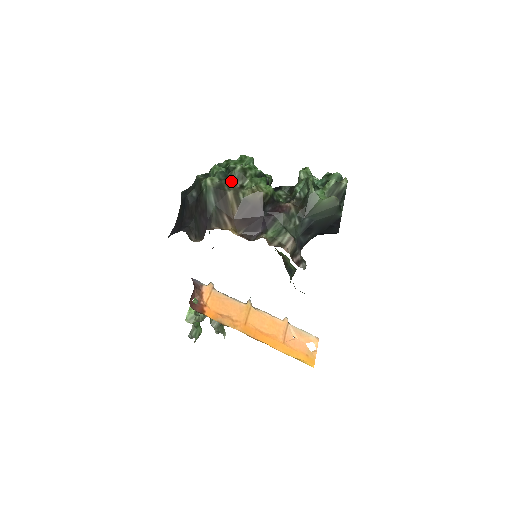
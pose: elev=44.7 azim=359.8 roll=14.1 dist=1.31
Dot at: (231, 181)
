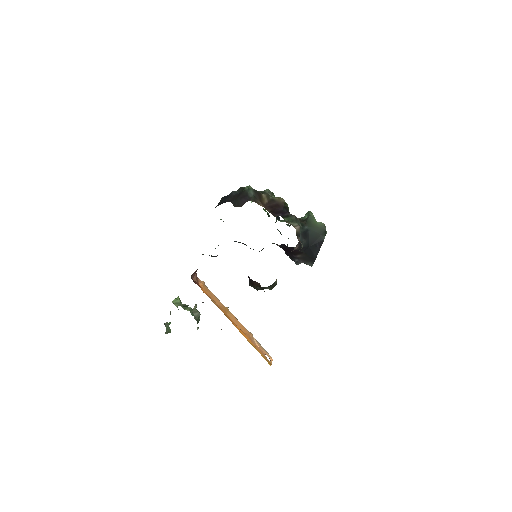
Dot at: (264, 192)
